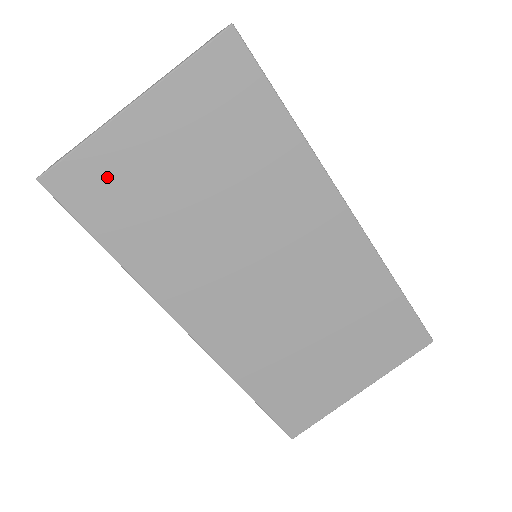
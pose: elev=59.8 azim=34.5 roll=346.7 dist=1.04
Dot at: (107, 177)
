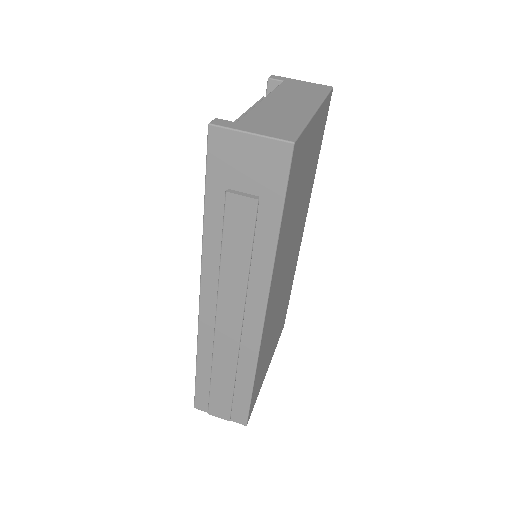
Dot at: (300, 160)
